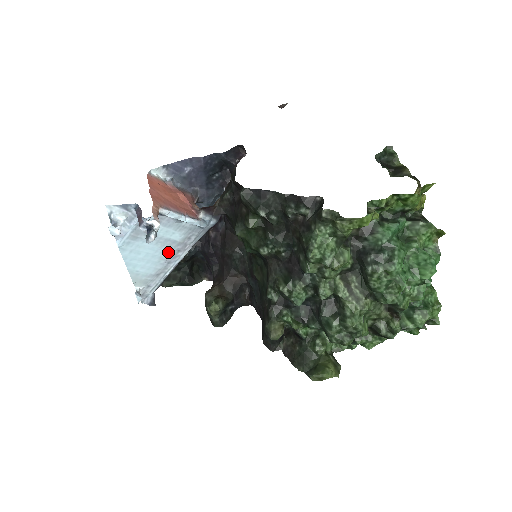
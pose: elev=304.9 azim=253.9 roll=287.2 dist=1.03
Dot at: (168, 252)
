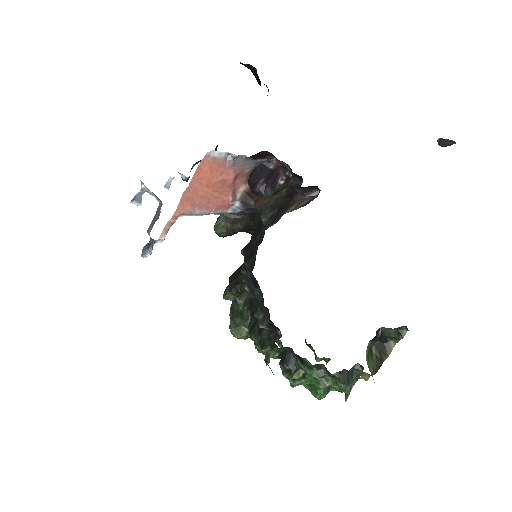
Dot at: occluded
